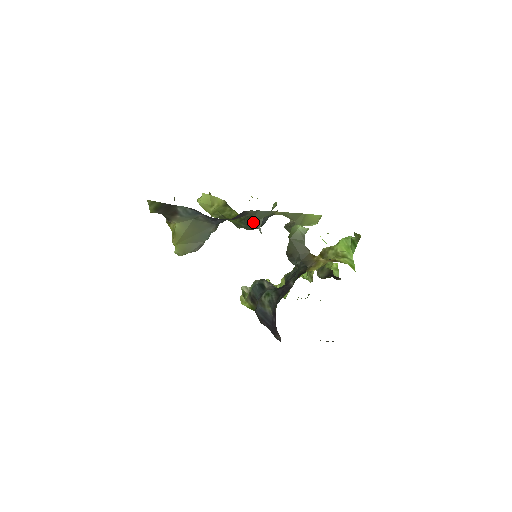
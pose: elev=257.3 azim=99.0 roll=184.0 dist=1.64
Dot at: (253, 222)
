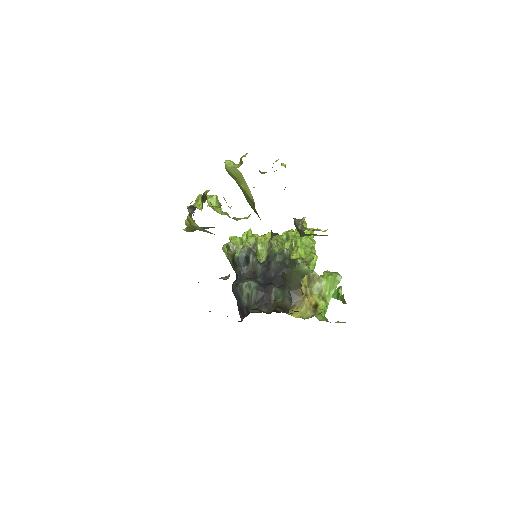
Dot at: occluded
